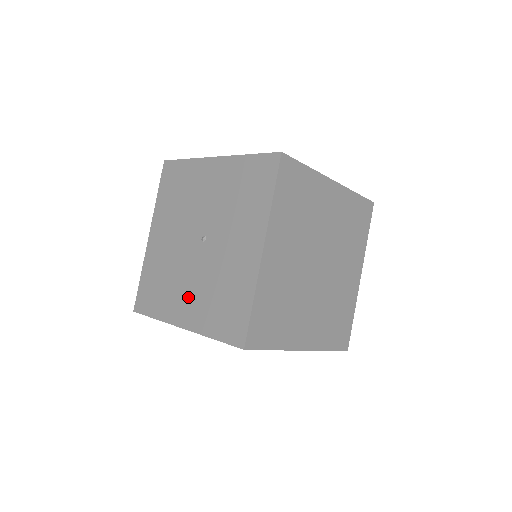
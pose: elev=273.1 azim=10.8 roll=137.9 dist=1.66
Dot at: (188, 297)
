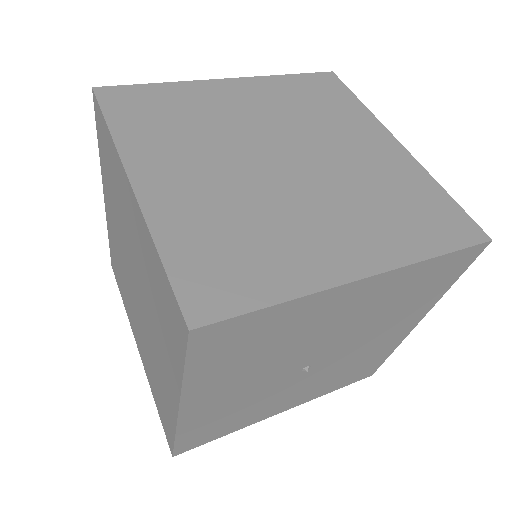
Dot at: occluded
